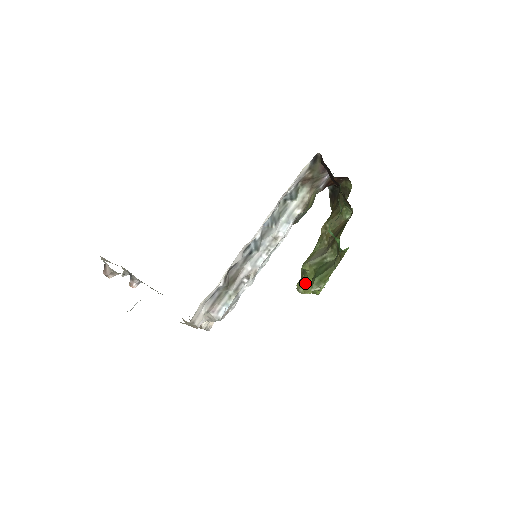
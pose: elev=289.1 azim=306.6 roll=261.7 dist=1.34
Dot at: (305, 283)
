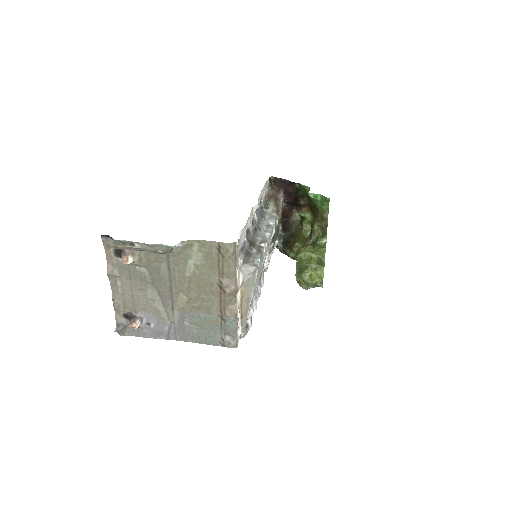
Dot at: (308, 267)
